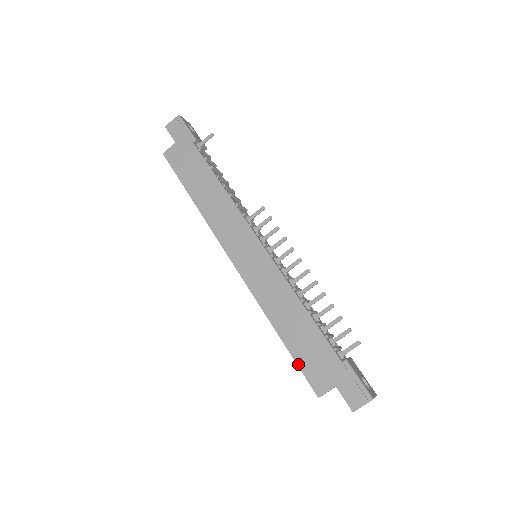
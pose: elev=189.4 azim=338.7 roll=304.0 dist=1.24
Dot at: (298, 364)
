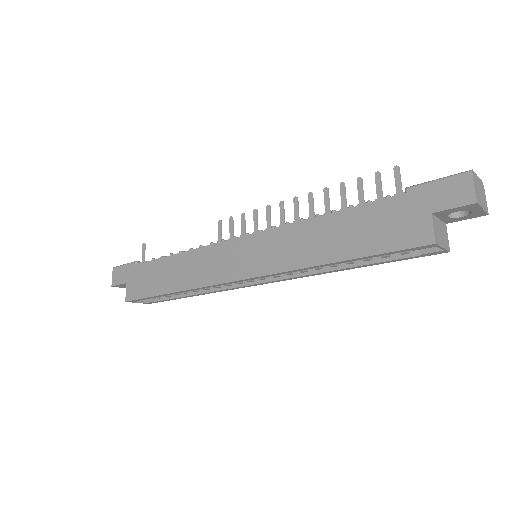
Dot at: (381, 252)
